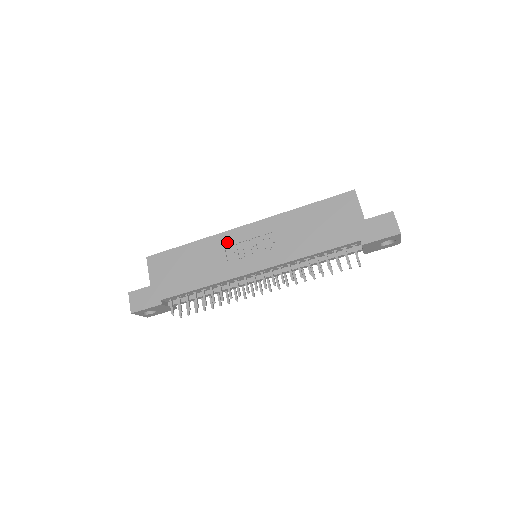
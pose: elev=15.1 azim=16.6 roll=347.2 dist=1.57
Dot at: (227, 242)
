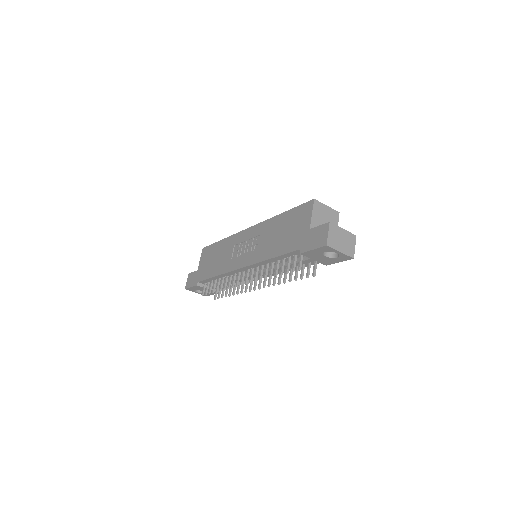
Dot at: (236, 241)
